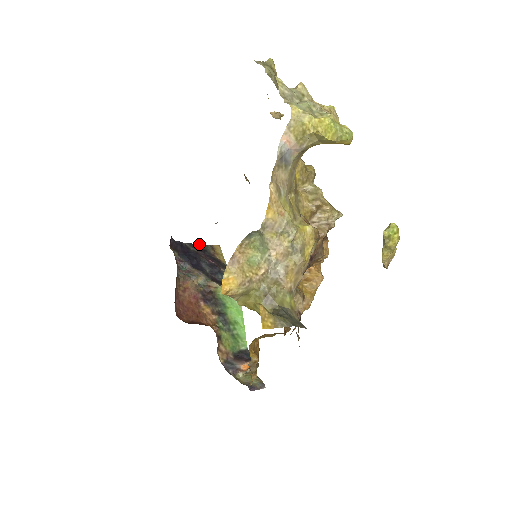
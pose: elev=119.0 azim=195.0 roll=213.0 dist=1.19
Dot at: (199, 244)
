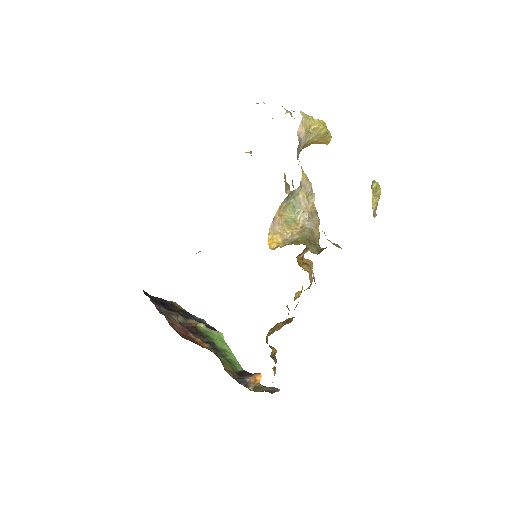
Dot at: (160, 298)
